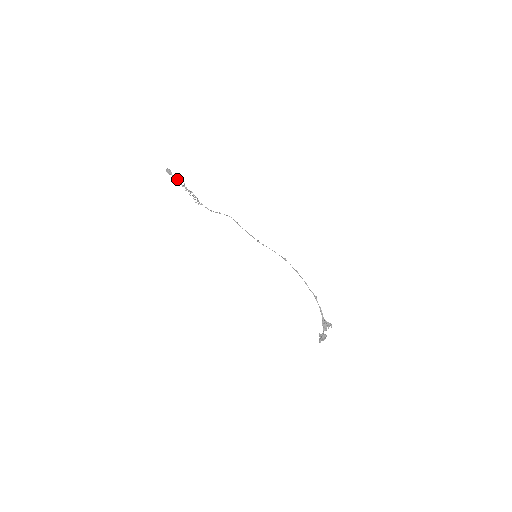
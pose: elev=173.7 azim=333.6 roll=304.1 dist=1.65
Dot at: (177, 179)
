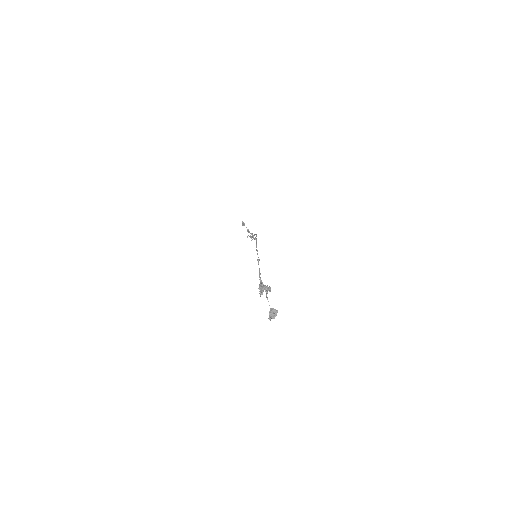
Dot at: (246, 227)
